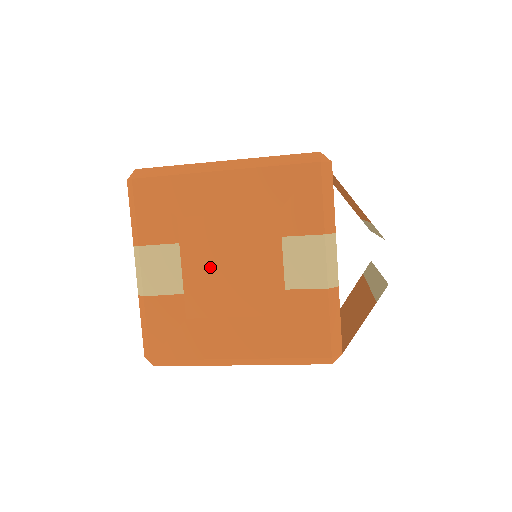
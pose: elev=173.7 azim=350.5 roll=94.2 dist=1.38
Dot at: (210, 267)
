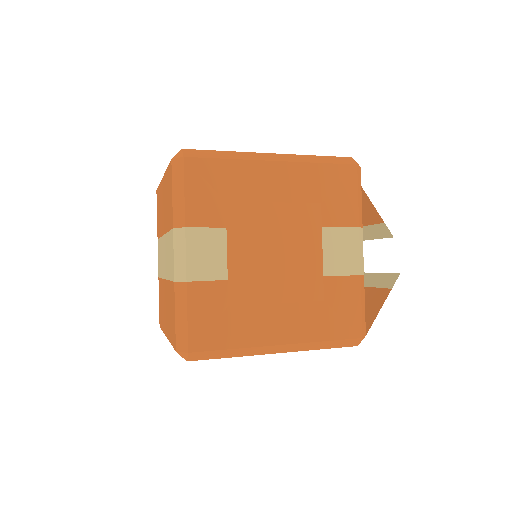
Dot at: (256, 253)
